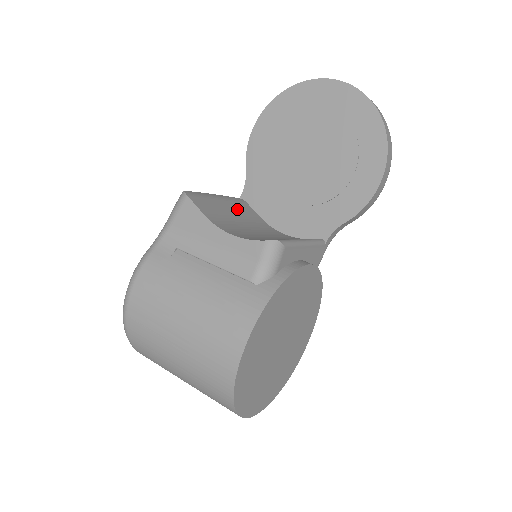
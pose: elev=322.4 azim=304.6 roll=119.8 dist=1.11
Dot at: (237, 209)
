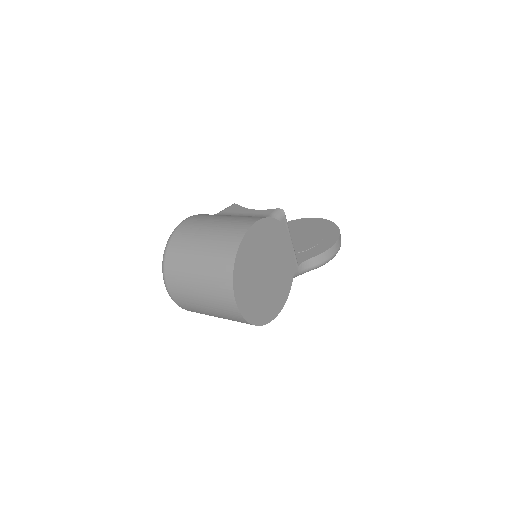
Dot at: occluded
